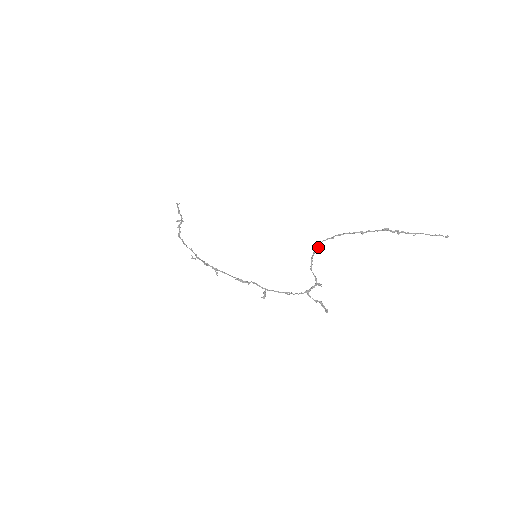
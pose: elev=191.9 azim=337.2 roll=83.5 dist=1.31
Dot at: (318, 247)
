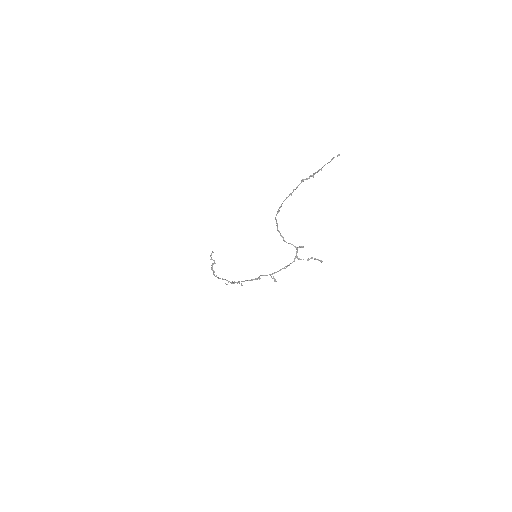
Dot at: occluded
